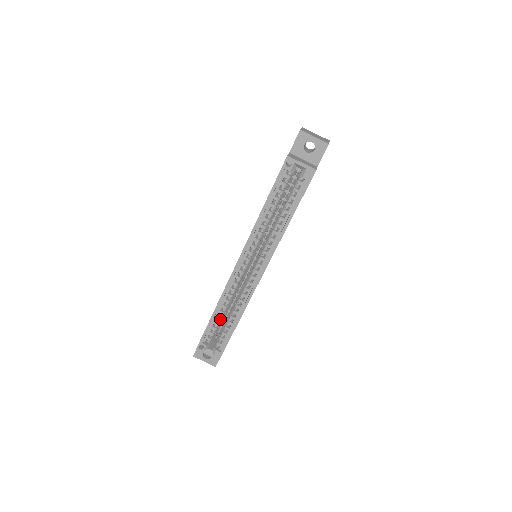
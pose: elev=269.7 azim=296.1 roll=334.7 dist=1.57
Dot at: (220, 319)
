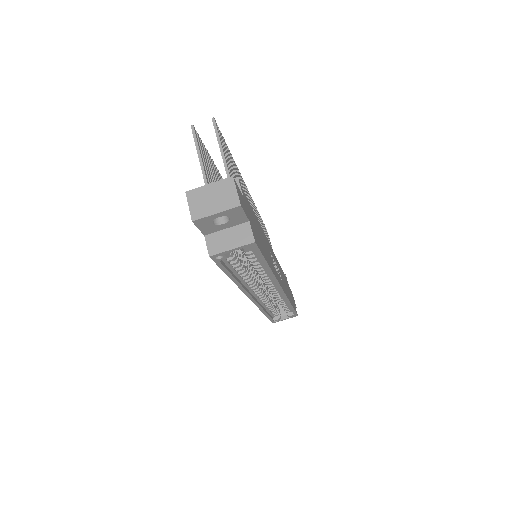
Dot at: (273, 309)
